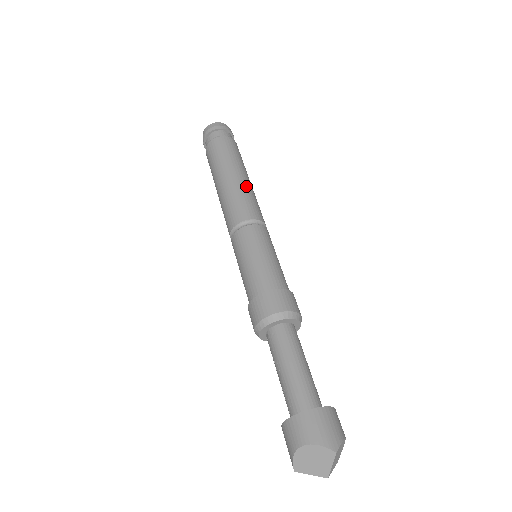
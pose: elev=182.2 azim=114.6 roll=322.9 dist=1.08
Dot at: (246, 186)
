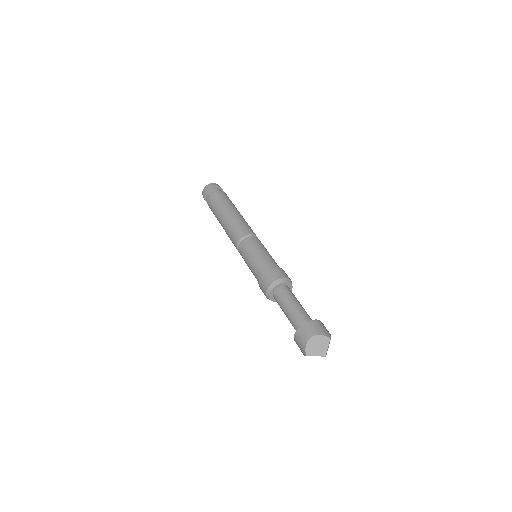
Dot at: (243, 218)
